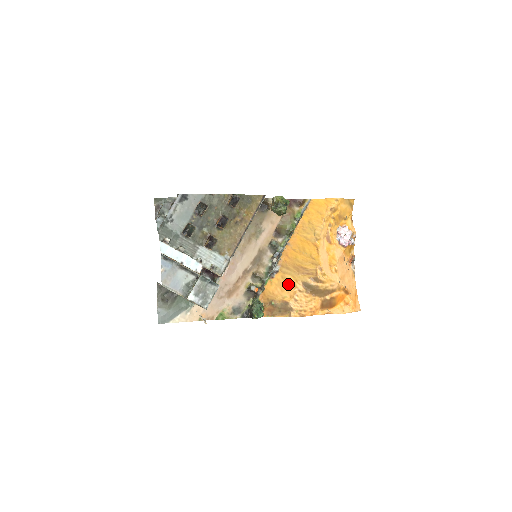
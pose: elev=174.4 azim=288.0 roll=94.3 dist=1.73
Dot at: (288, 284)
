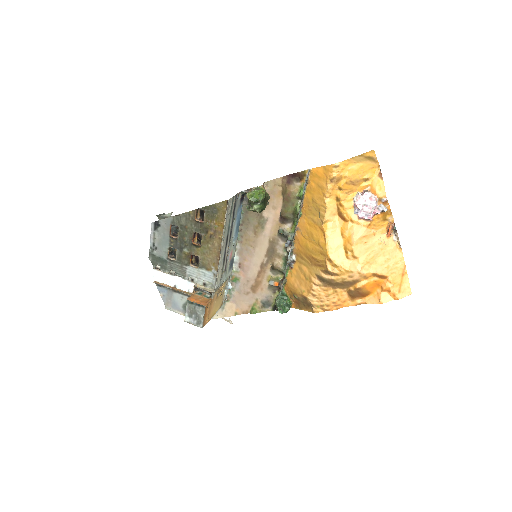
Dot at: (304, 276)
